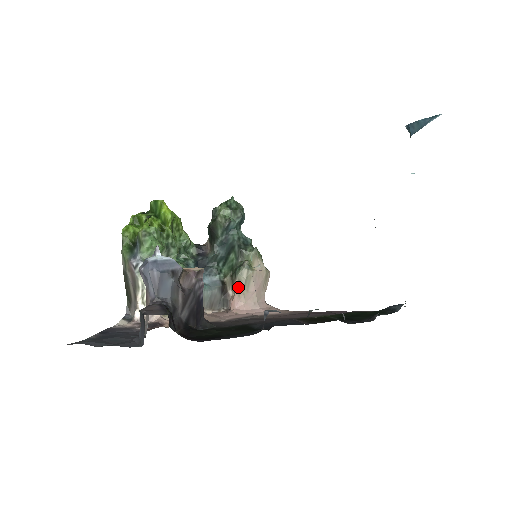
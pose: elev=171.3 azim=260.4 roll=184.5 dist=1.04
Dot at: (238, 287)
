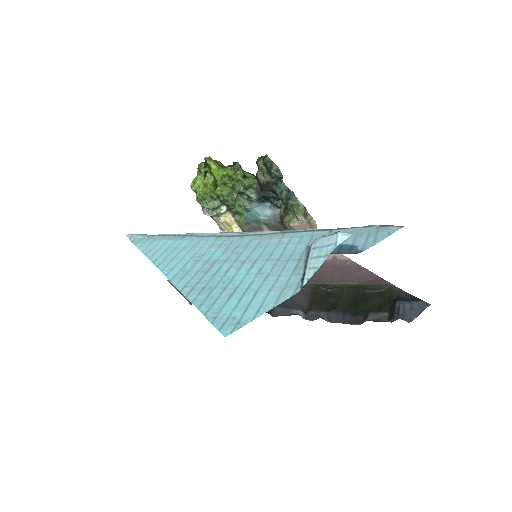
Dot at: occluded
